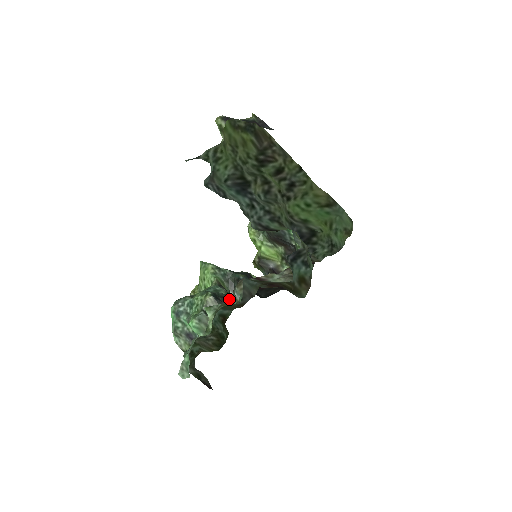
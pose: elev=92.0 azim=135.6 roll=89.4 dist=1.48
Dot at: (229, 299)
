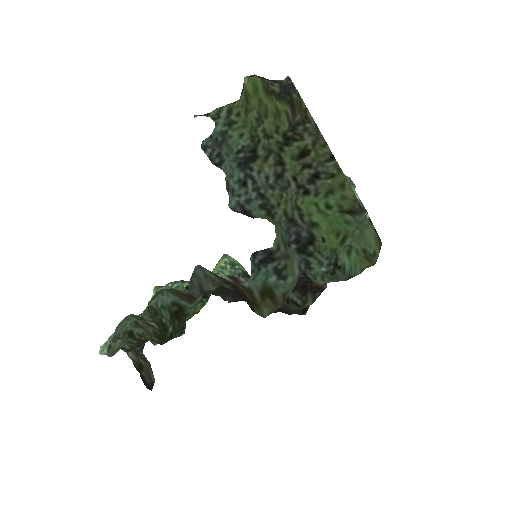
Dot at: (206, 295)
